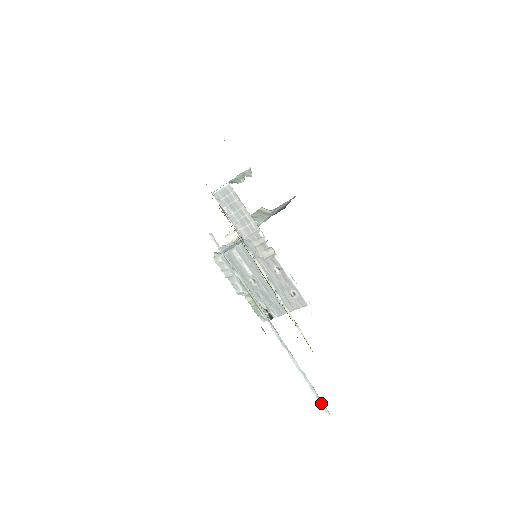
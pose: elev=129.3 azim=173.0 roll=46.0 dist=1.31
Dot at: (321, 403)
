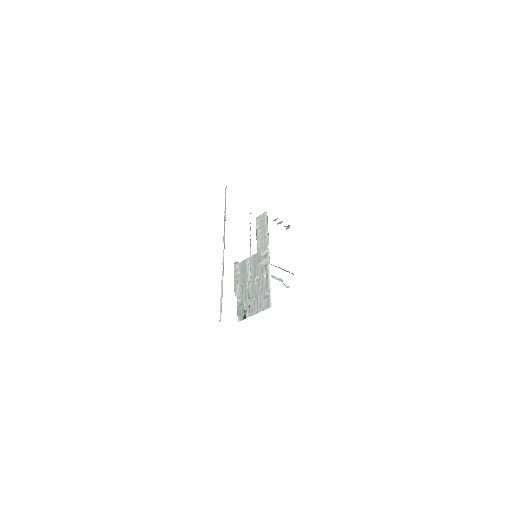
Dot at: (221, 312)
